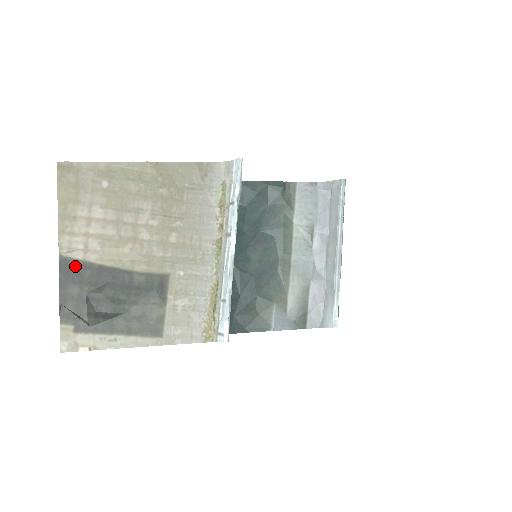
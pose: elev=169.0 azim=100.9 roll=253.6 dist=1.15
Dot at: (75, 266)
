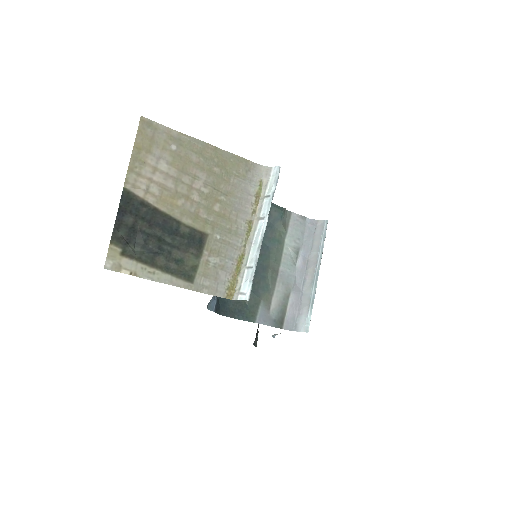
Dot at: (135, 201)
